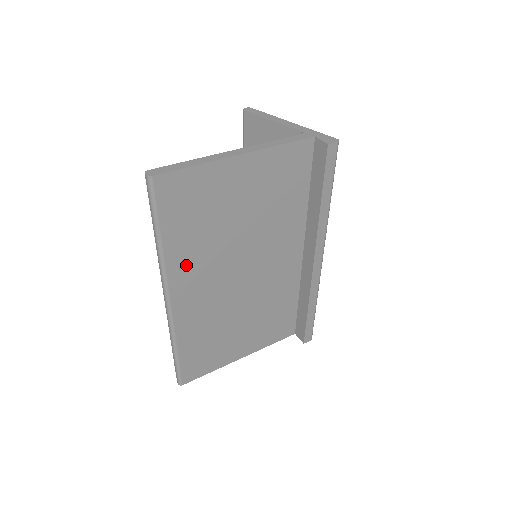
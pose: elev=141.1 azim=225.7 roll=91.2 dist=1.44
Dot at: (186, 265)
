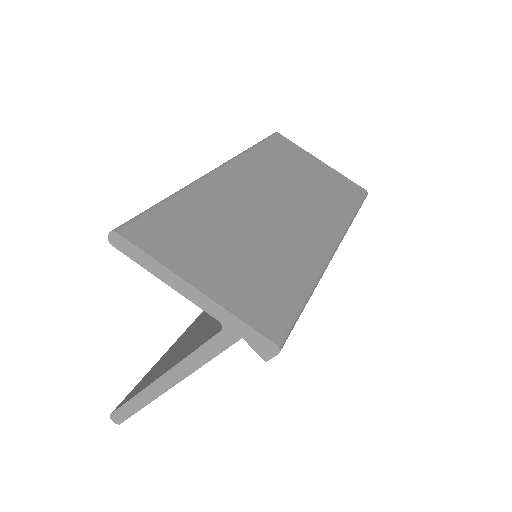
Dot at: occluded
